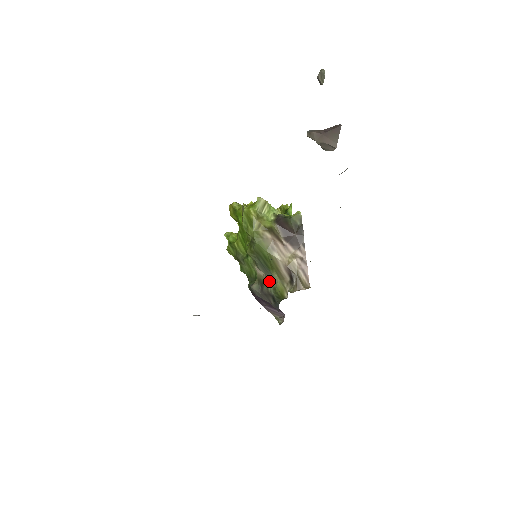
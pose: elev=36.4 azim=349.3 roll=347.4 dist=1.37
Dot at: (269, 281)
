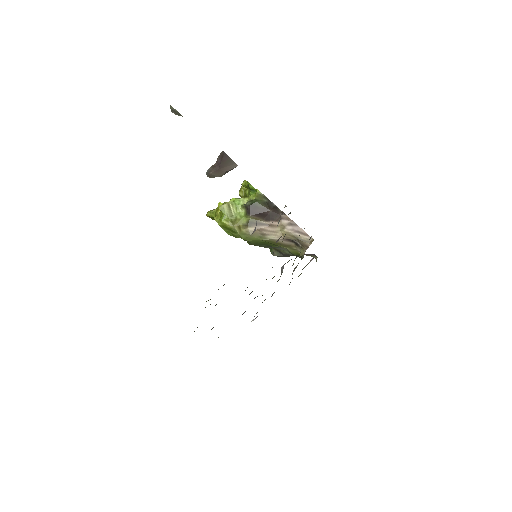
Dot at: (282, 250)
